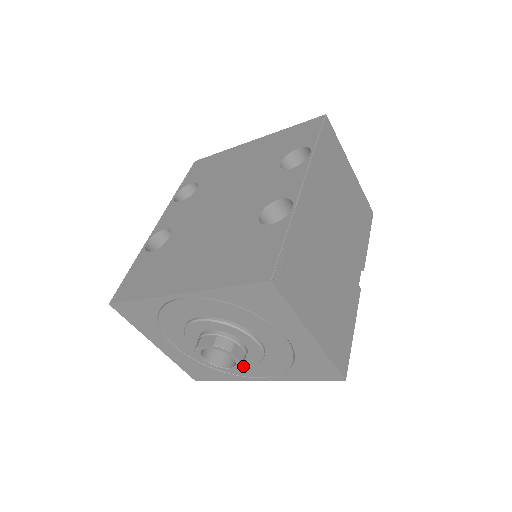
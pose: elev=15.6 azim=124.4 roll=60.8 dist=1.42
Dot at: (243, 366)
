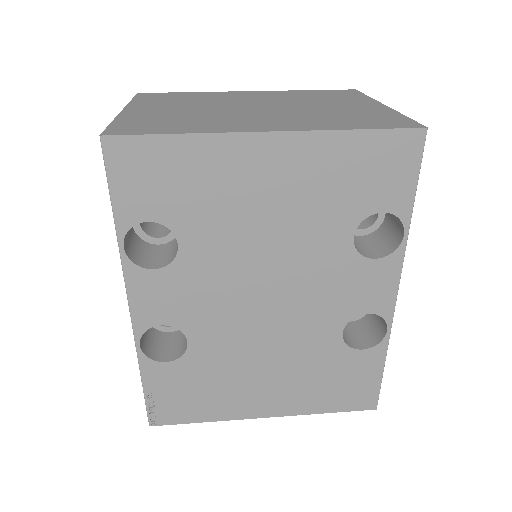
Dot at: occluded
